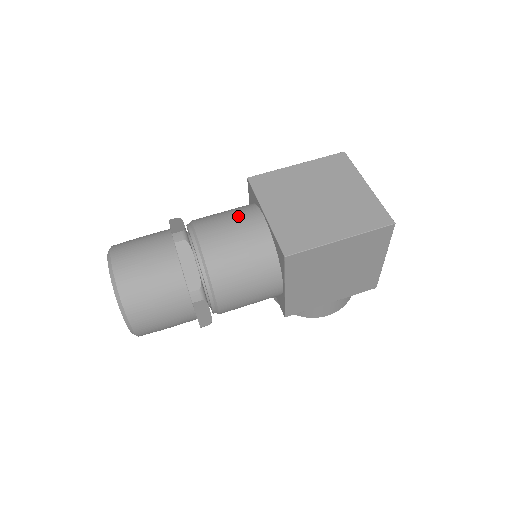
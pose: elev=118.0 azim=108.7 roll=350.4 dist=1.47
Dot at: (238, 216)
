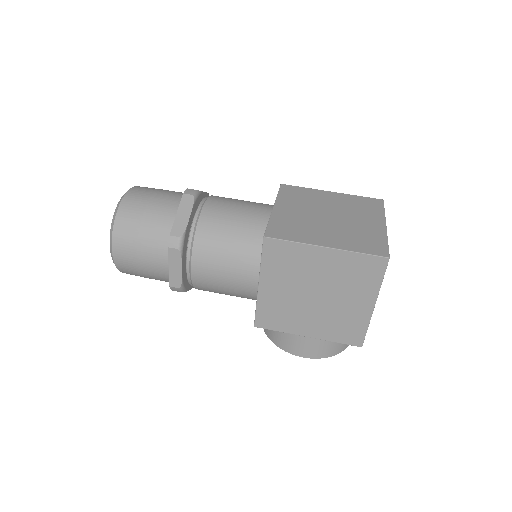
Dot at: (251, 203)
